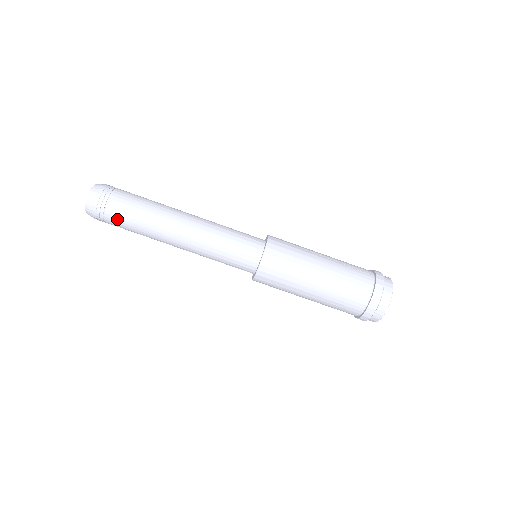
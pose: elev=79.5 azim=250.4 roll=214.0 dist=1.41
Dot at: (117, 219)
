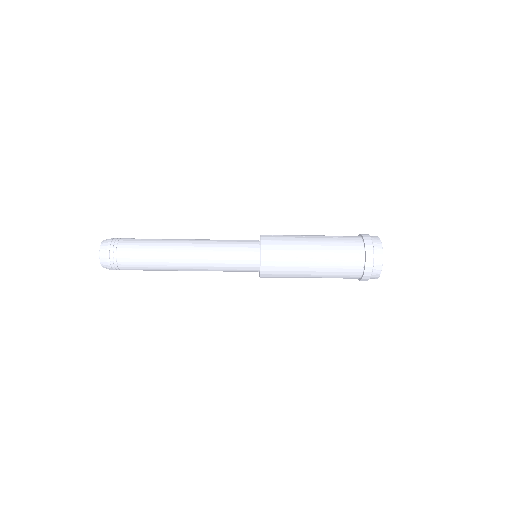
Dot at: occluded
